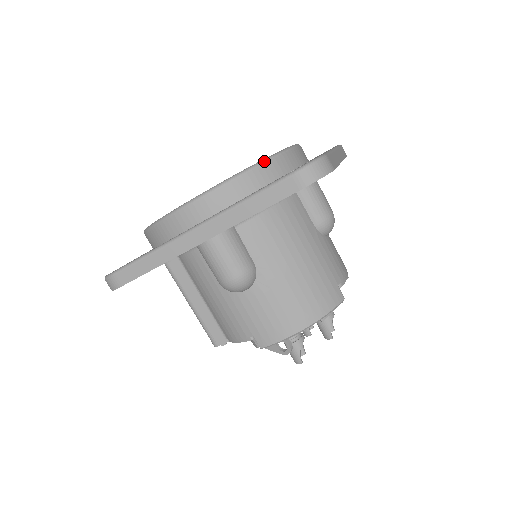
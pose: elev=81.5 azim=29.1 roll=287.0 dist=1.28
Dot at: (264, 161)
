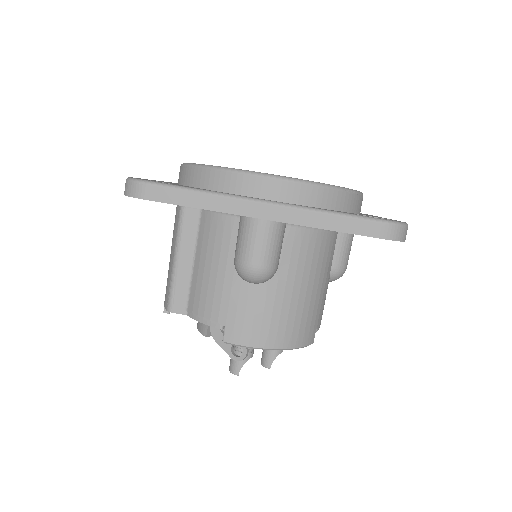
Dot at: (349, 190)
